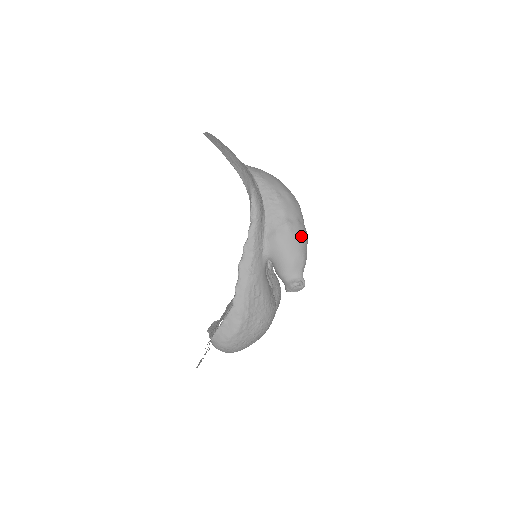
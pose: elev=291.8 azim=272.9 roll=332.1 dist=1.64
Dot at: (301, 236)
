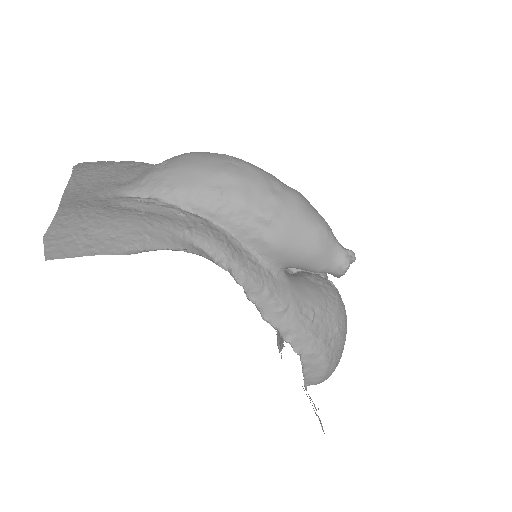
Dot at: (297, 210)
